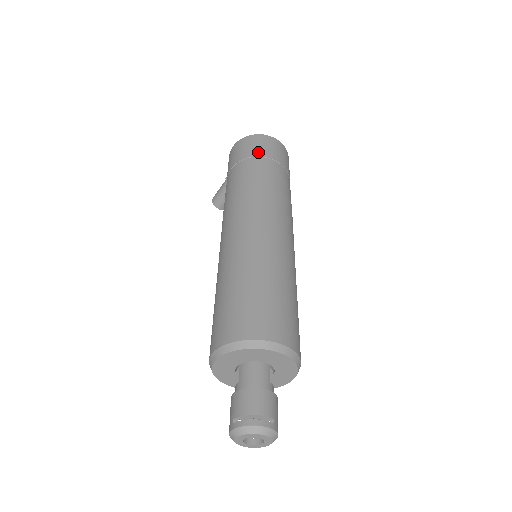
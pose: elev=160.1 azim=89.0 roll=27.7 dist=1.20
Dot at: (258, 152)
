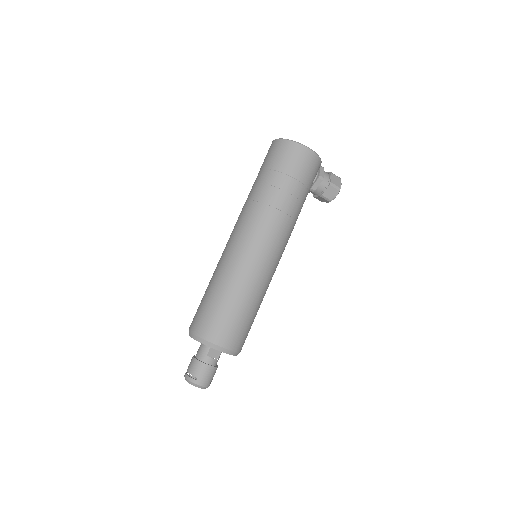
Dot at: (266, 163)
